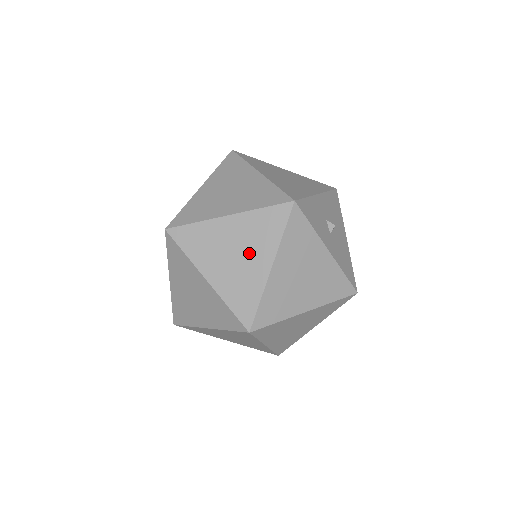
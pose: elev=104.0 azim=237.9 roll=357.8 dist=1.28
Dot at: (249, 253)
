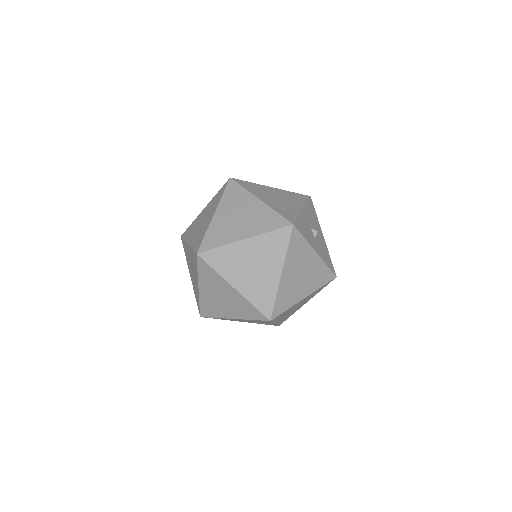
Dot at: (264, 265)
